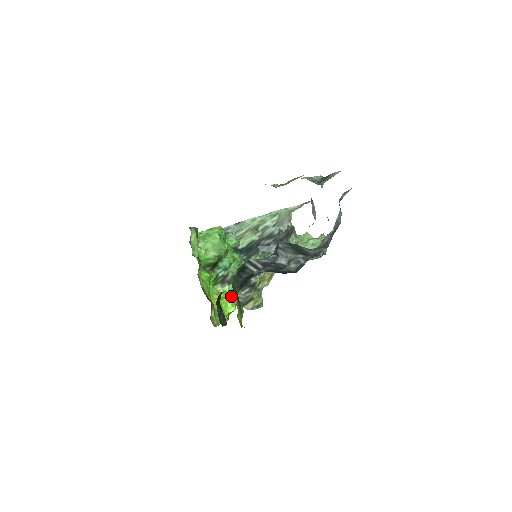
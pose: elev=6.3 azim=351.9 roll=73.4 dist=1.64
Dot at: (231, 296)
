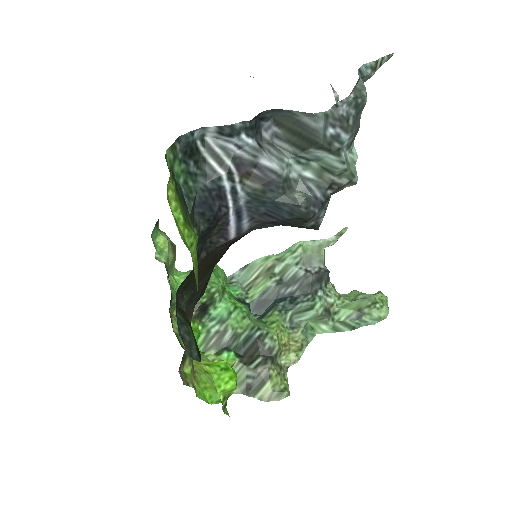
Dot at: (230, 367)
